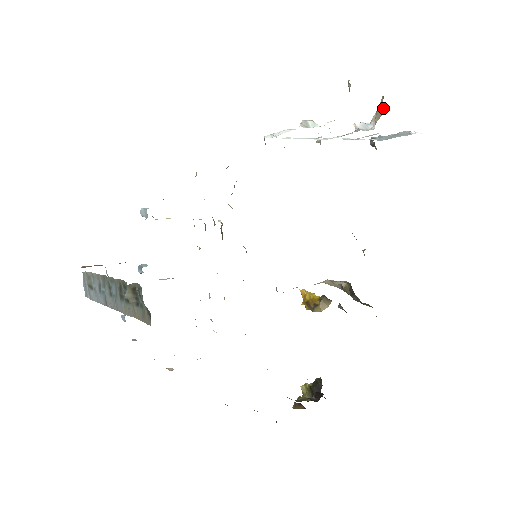
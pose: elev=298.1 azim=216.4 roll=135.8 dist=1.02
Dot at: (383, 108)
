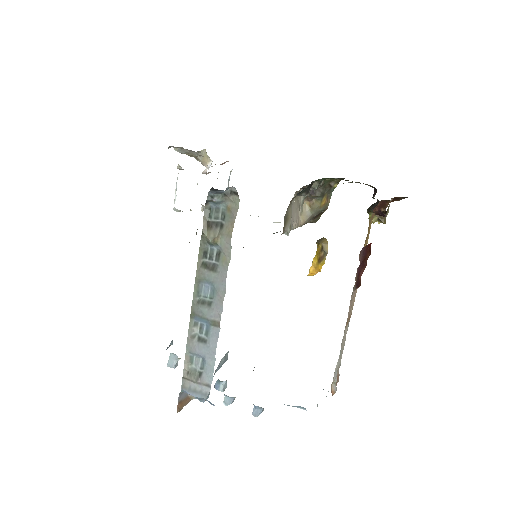
Dot at: (203, 153)
